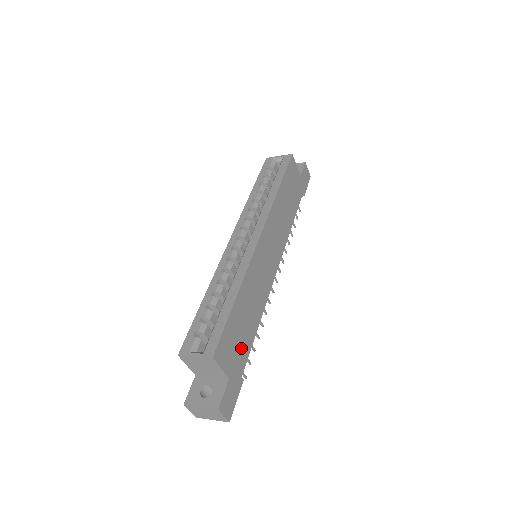
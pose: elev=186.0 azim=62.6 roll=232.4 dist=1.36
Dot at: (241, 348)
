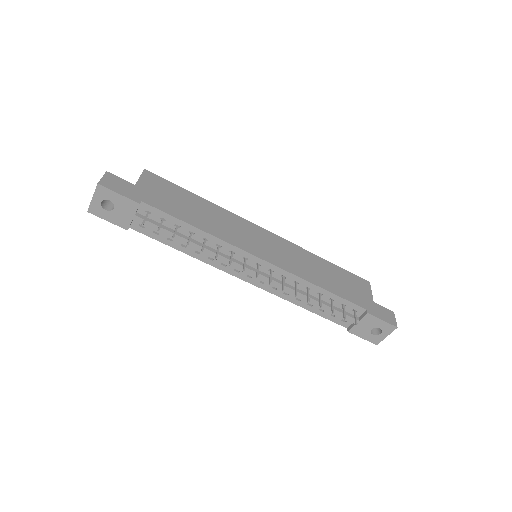
Dot at: (165, 202)
